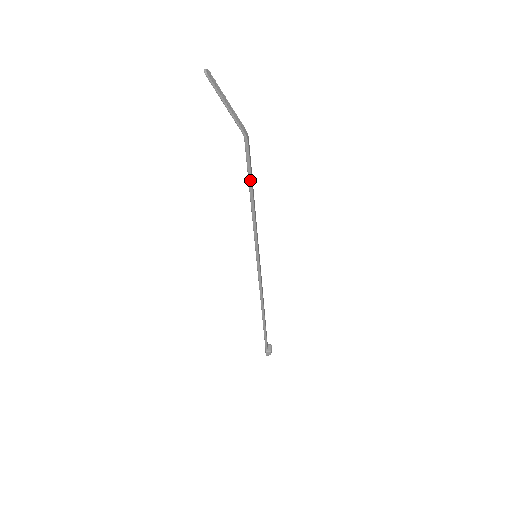
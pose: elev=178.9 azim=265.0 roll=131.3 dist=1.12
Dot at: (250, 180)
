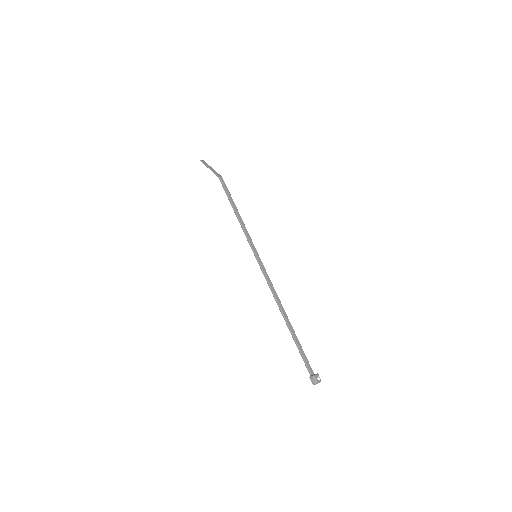
Dot at: (229, 199)
